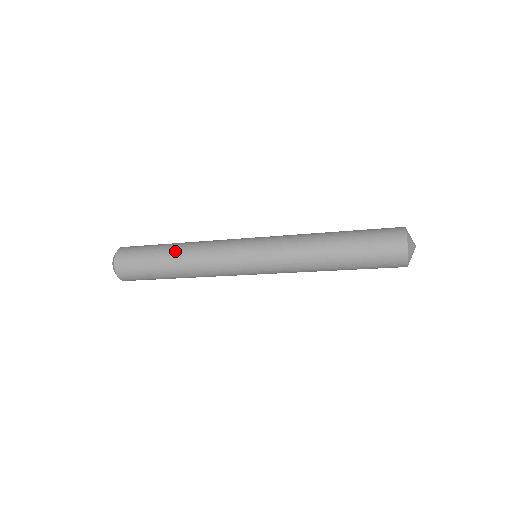
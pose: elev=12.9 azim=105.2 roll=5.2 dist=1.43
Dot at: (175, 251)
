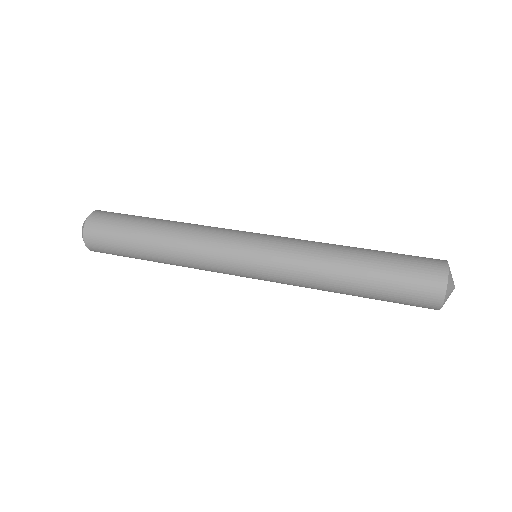
Dot at: (160, 228)
